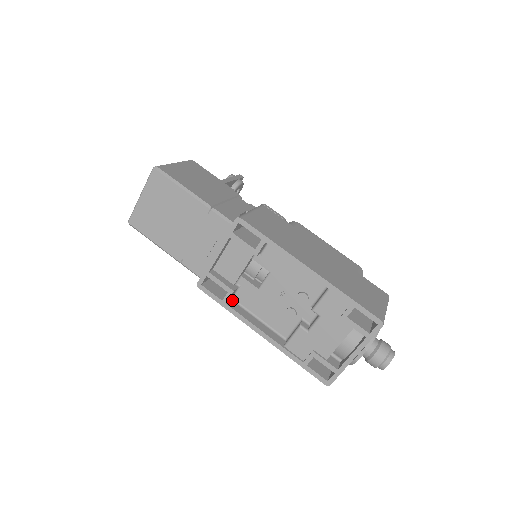
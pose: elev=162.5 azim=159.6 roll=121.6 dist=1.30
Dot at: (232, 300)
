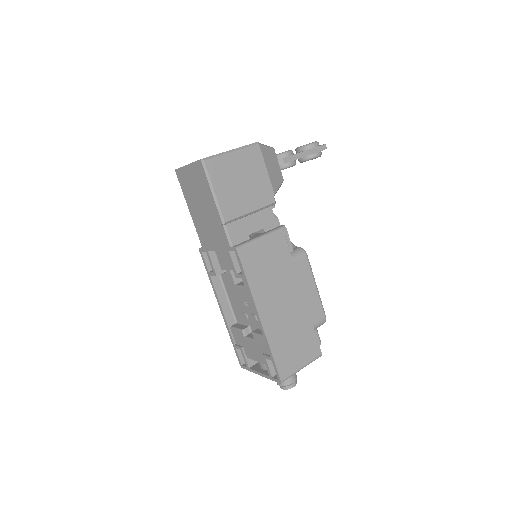
Dot at: occluded
